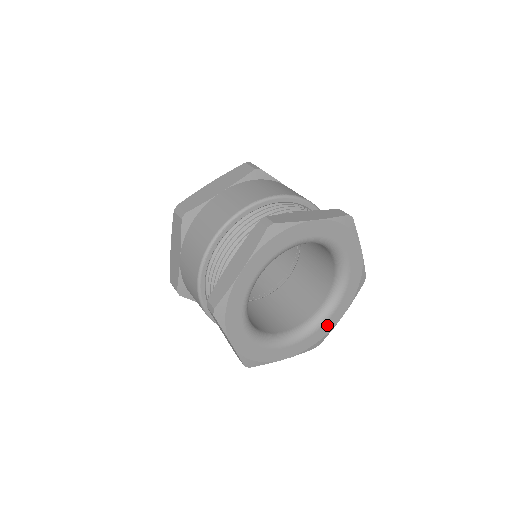
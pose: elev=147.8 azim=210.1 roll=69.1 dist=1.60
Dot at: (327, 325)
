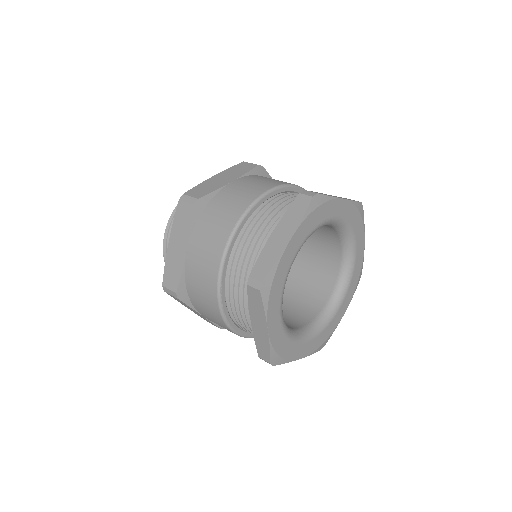
Dot at: (357, 262)
